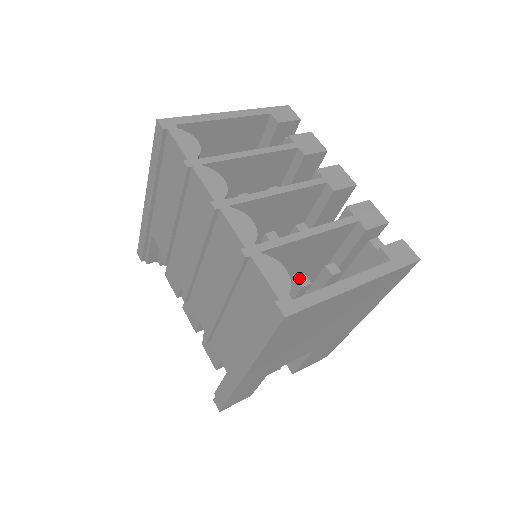
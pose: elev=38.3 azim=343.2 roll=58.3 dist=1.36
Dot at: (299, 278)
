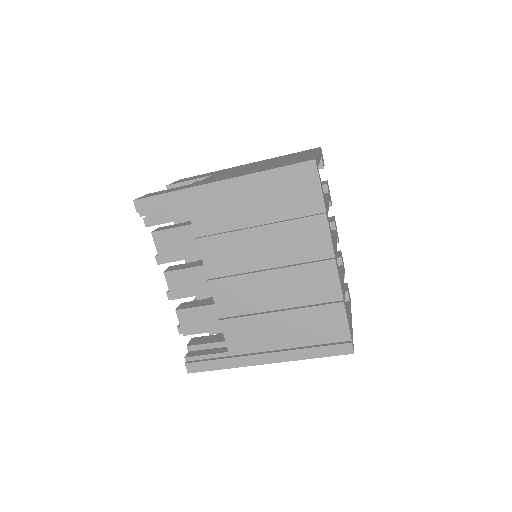
Dot at: occluded
